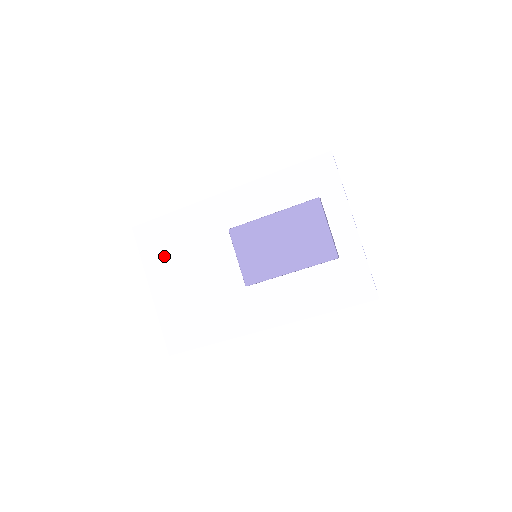
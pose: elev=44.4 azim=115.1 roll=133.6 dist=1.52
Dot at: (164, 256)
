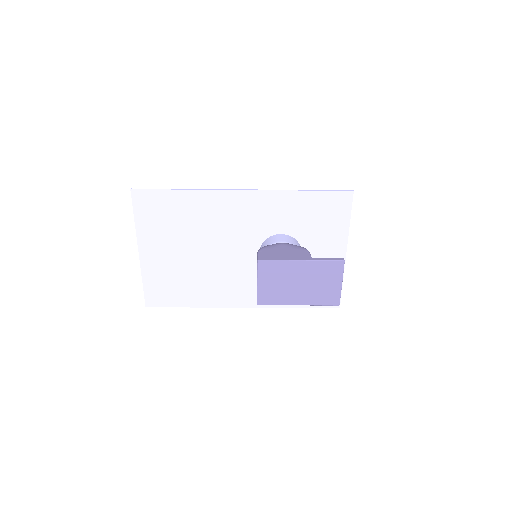
Dot at: (162, 227)
